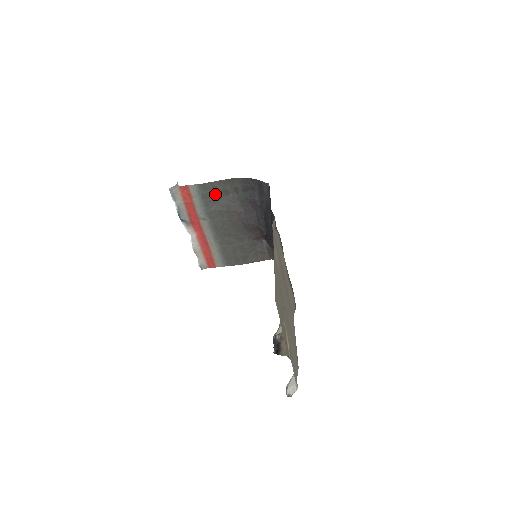
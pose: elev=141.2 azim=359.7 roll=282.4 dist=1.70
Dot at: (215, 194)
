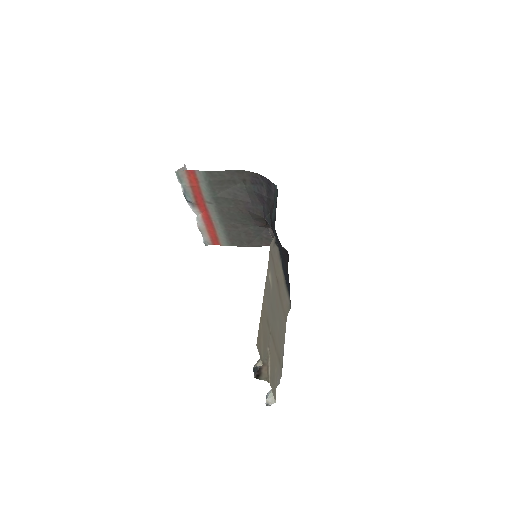
Dot at: (222, 182)
